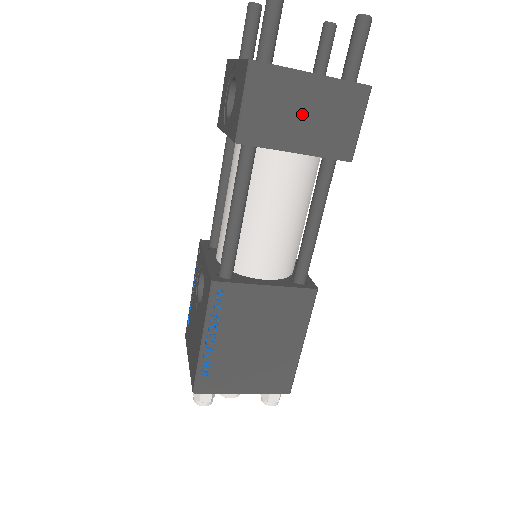
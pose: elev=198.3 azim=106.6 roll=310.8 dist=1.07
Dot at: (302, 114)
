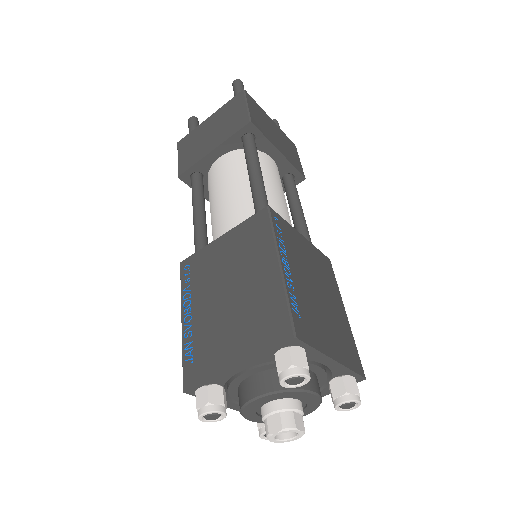
Dot at: (209, 134)
